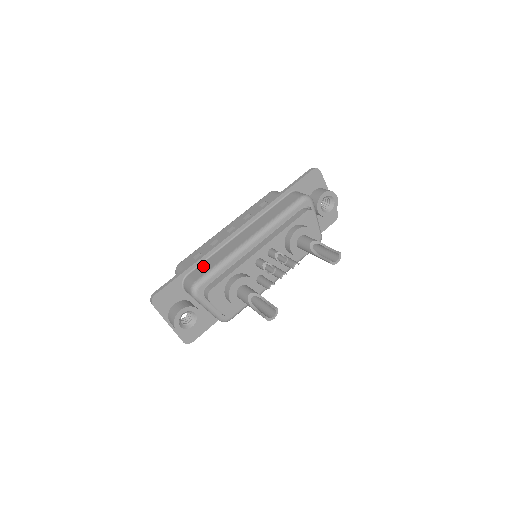
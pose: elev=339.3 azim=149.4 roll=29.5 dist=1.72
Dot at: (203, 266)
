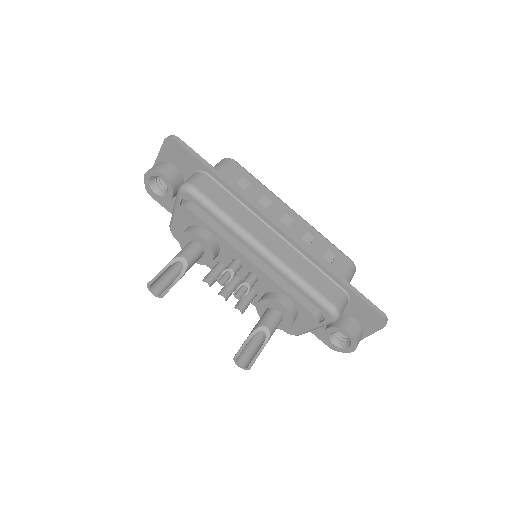
Dot at: (221, 193)
